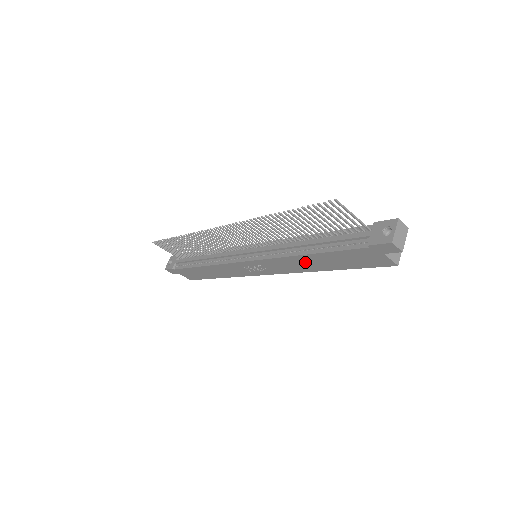
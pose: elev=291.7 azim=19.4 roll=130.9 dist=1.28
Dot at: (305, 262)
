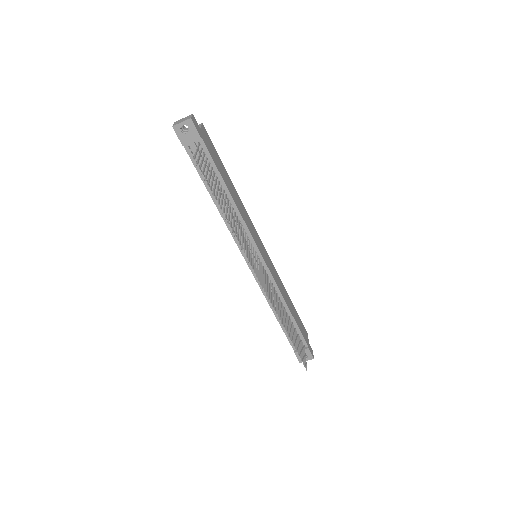
Dot at: occluded
